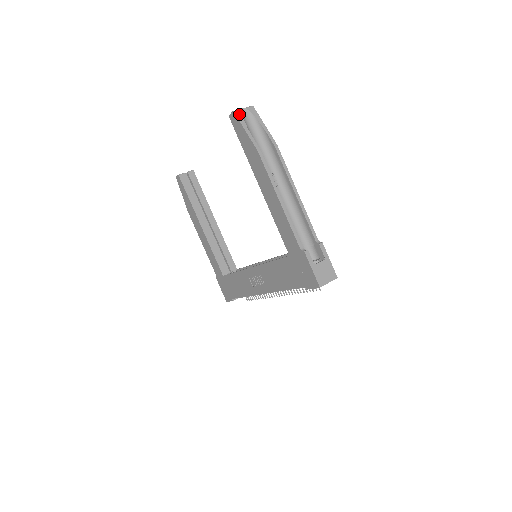
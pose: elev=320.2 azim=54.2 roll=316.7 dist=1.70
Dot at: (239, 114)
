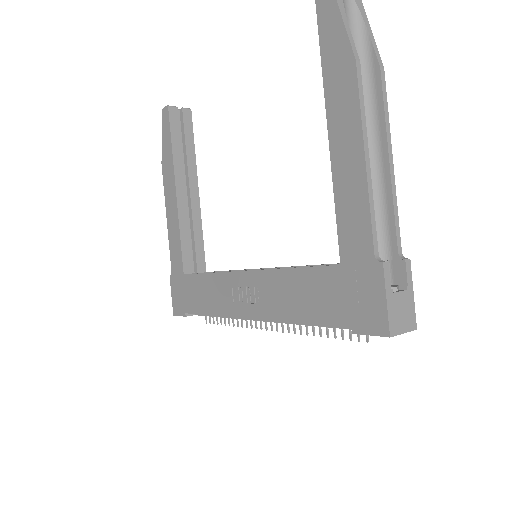
Dot at: out of frame
